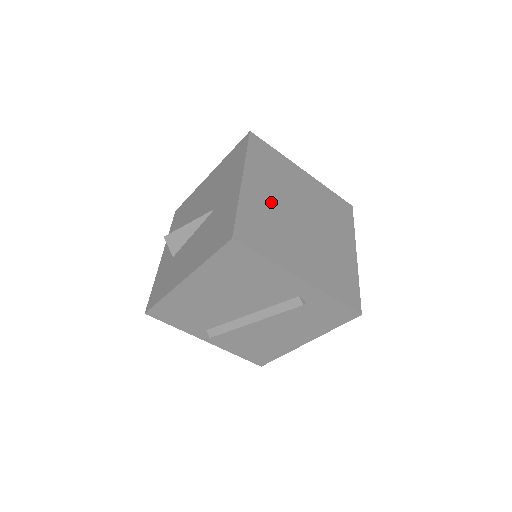
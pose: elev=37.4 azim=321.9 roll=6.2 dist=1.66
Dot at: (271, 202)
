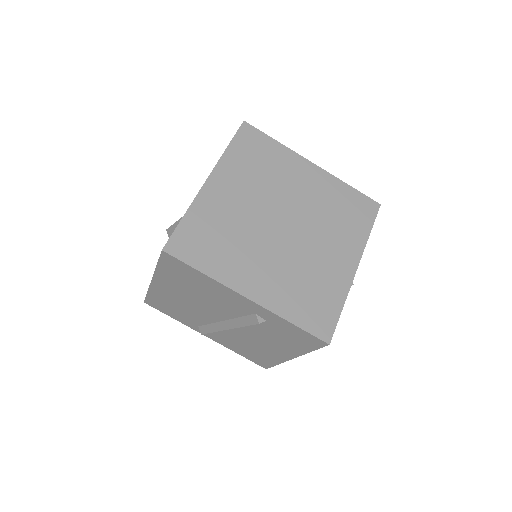
Dot at: (239, 206)
